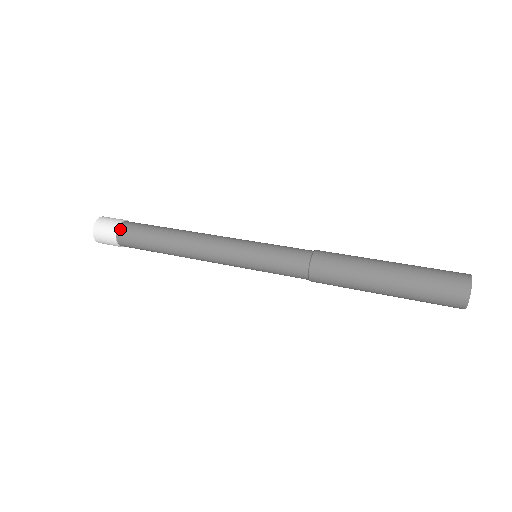
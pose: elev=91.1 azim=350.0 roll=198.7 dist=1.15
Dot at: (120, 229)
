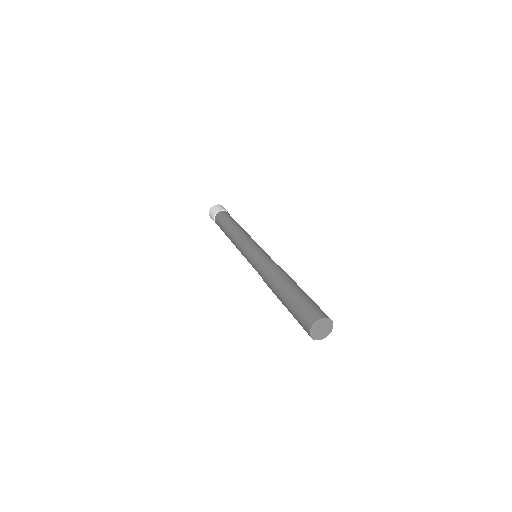
Dot at: (219, 213)
